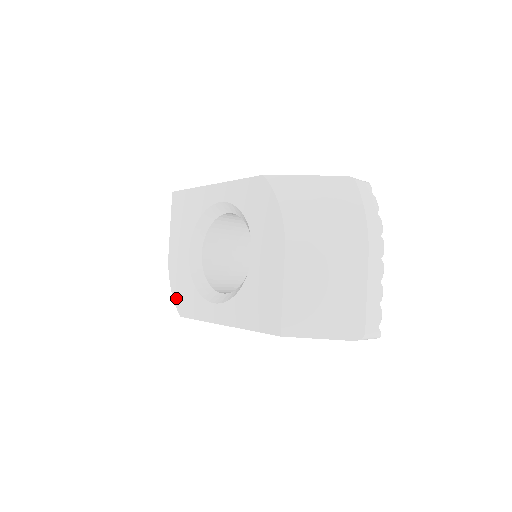
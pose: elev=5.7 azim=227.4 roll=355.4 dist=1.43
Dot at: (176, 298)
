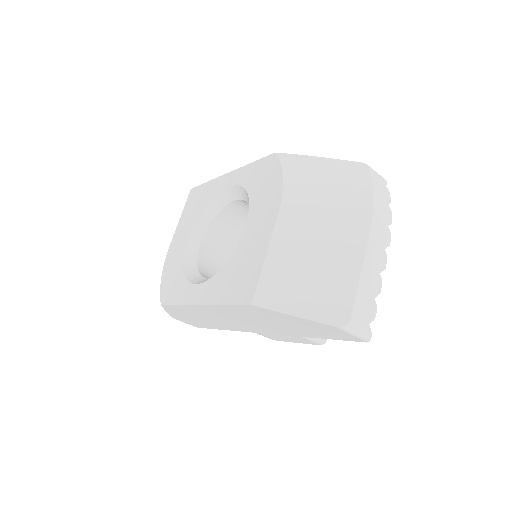
Dot at: (163, 286)
